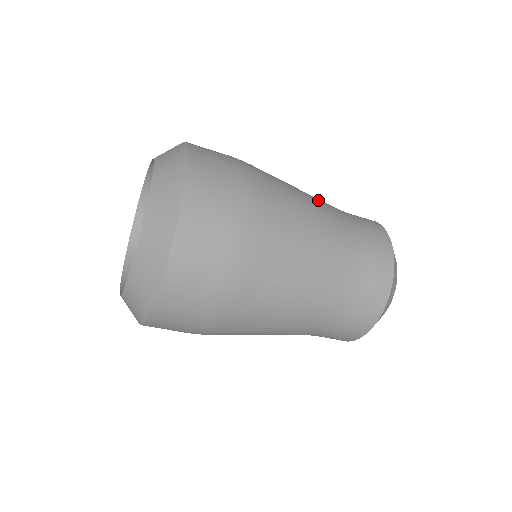
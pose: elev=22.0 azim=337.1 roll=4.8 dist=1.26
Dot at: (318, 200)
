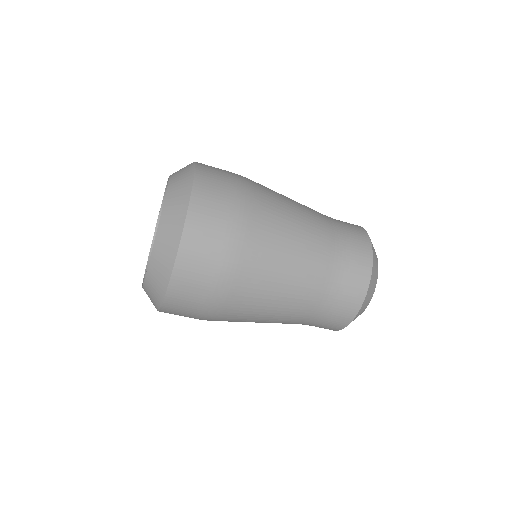
Dot at: (310, 213)
